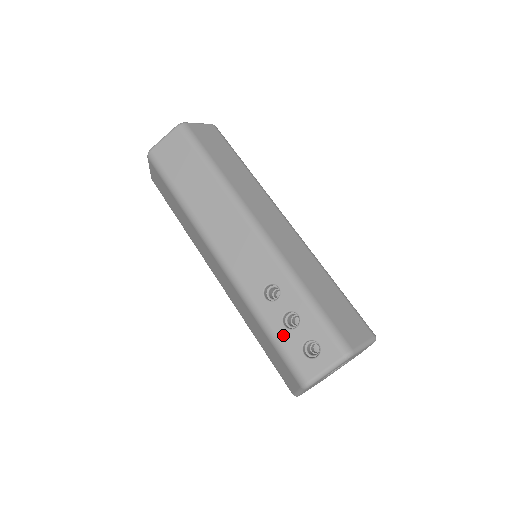
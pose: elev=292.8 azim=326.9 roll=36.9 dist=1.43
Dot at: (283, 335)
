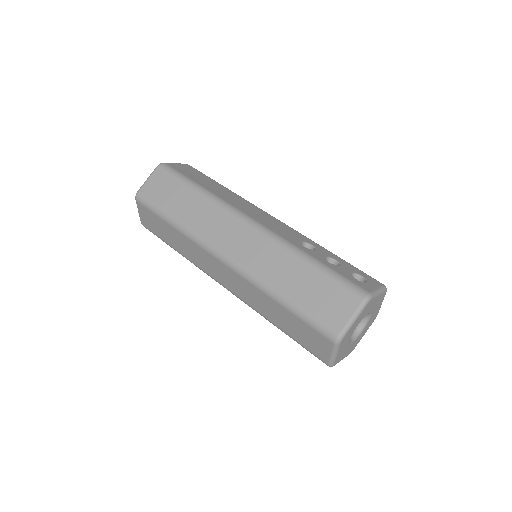
Dot at: (332, 266)
